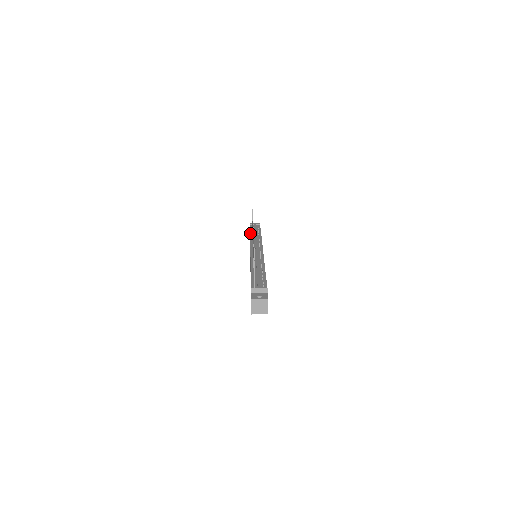
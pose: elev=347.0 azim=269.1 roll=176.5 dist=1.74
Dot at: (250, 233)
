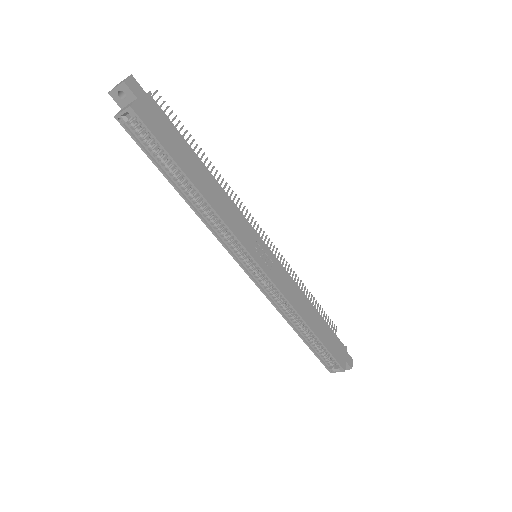
Dot at: occluded
